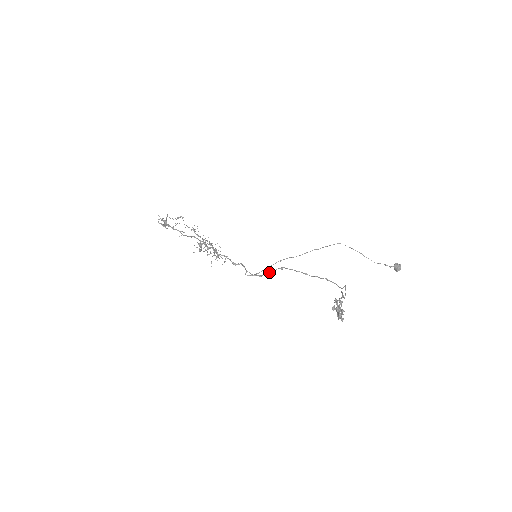
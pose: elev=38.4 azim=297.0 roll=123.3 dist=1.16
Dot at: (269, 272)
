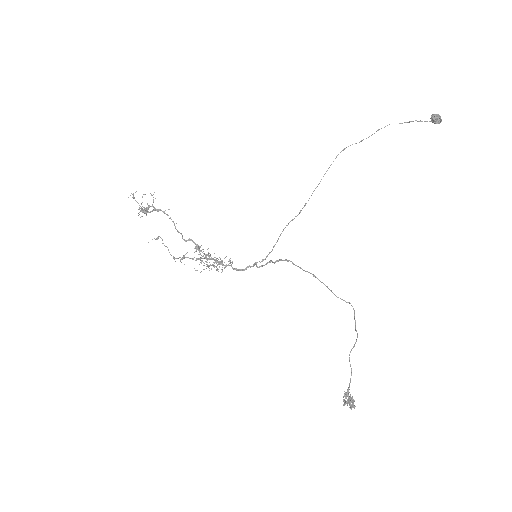
Dot at: occluded
